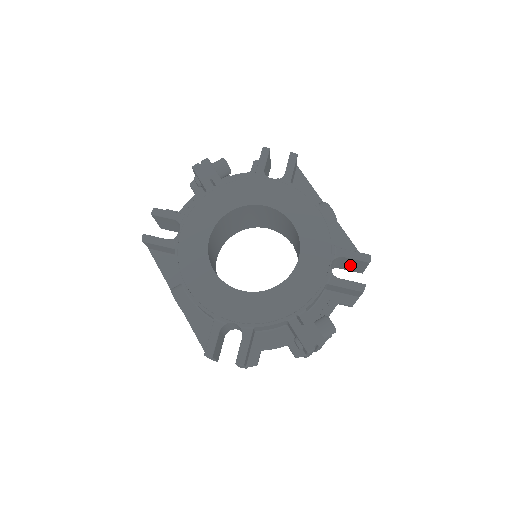
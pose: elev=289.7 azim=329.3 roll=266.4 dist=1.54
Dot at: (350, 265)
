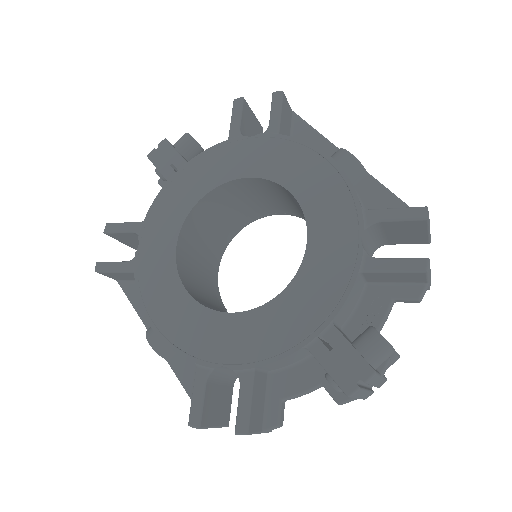
Dot at: (401, 234)
